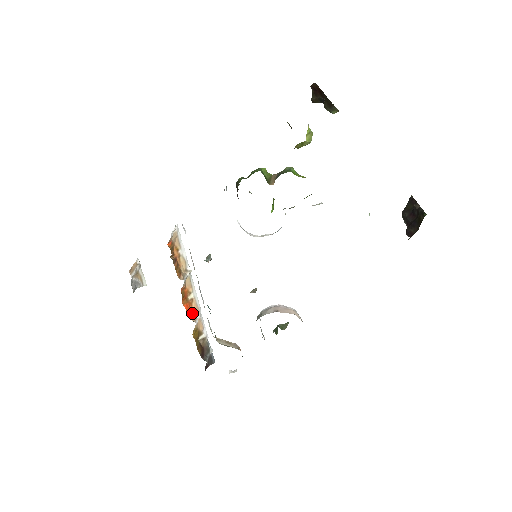
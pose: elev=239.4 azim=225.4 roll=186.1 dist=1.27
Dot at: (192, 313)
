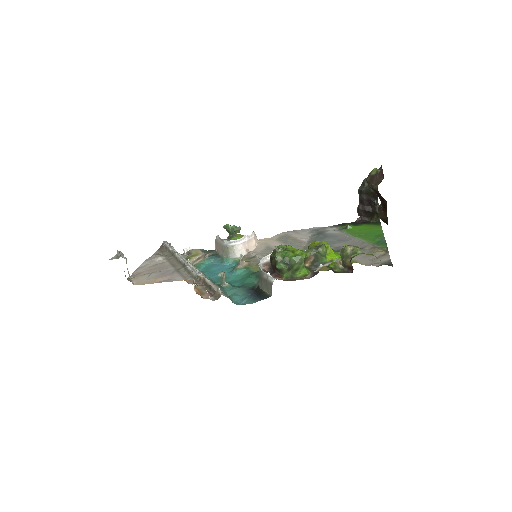
Dot at: occluded
